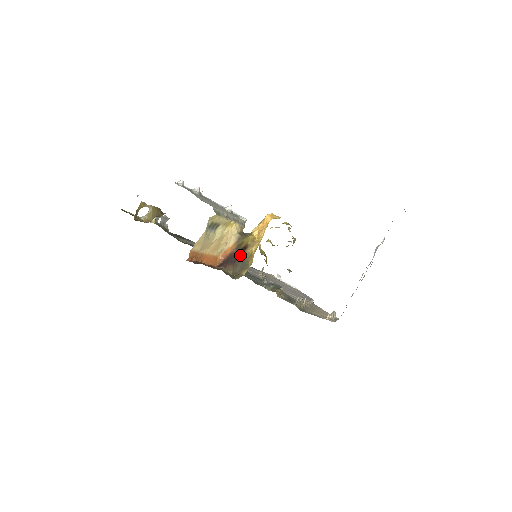
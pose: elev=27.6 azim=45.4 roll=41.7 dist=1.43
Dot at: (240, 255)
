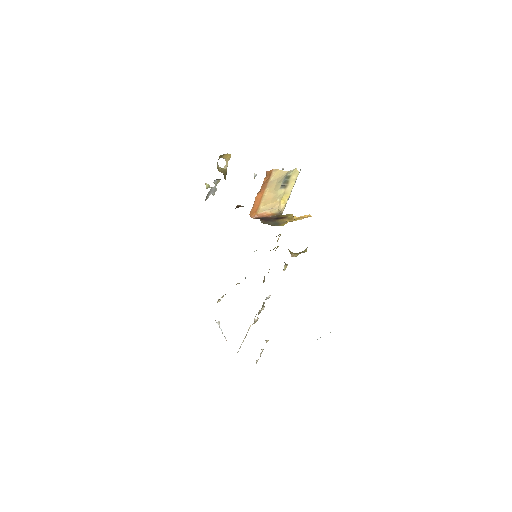
Dot at: (275, 219)
